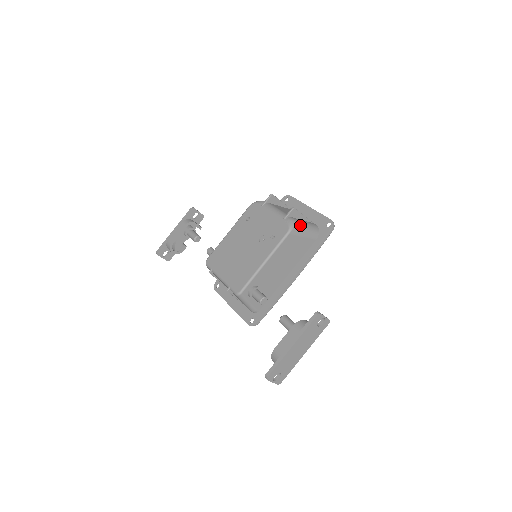
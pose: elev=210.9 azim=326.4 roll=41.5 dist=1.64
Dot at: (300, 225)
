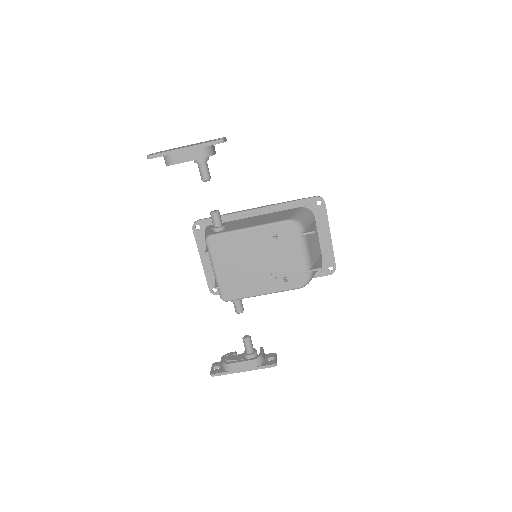
Dot at: occluded
